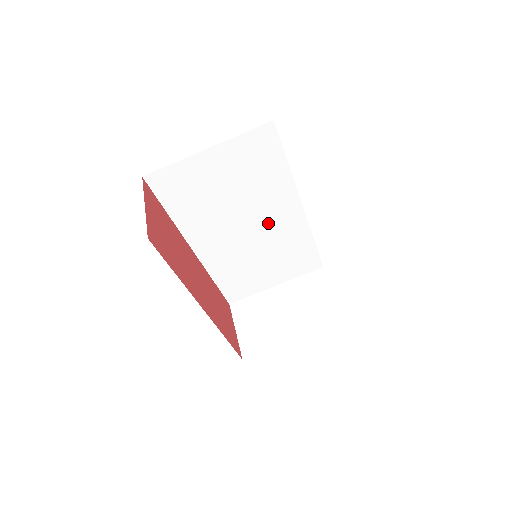
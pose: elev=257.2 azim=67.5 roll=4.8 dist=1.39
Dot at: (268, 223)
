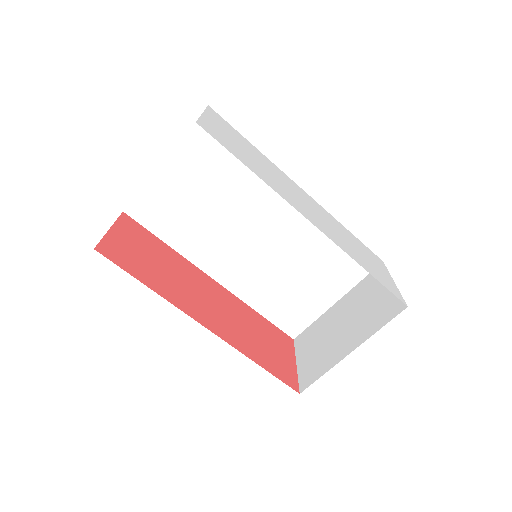
Dot at: (275, 223)
